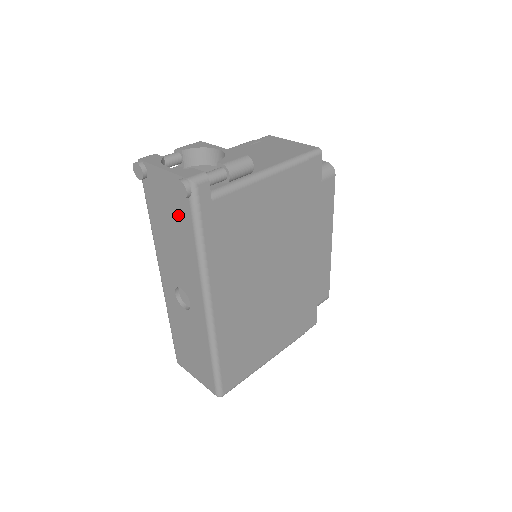
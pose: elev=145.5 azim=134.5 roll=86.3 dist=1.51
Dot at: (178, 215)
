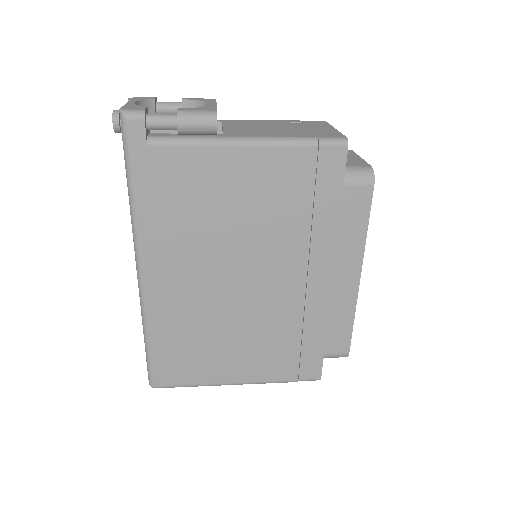
Dot at: occluded
